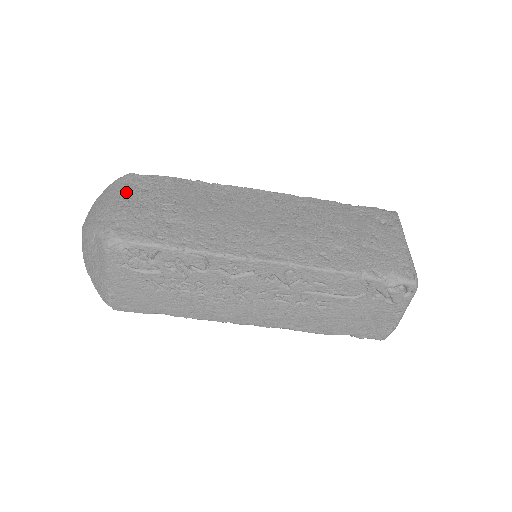
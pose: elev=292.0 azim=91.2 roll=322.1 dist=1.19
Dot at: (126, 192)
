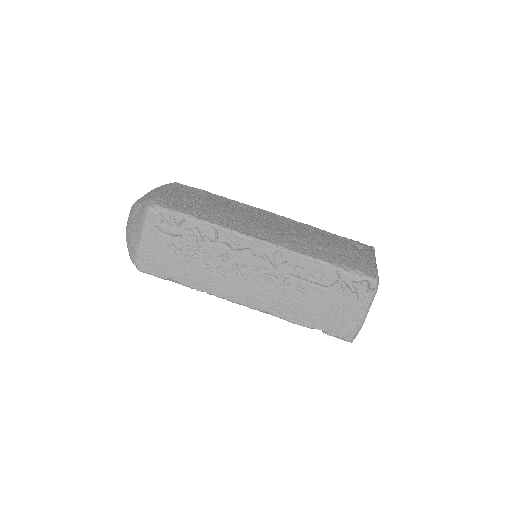
Dot at: (170, 188)
